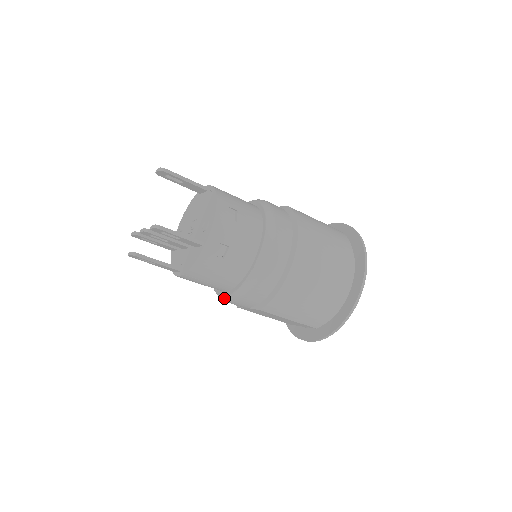
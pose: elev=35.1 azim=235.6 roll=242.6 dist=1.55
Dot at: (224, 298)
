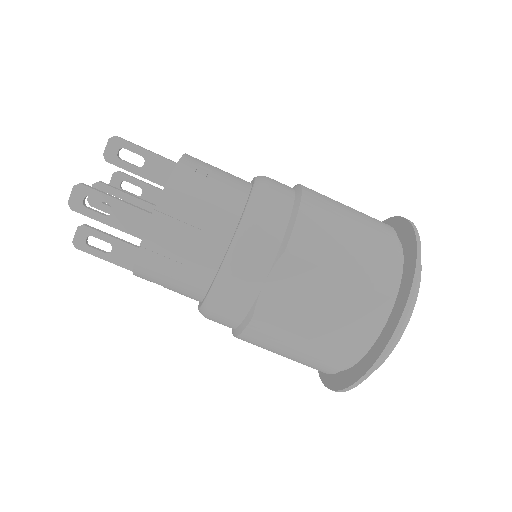
Dot at: (225, 263)
